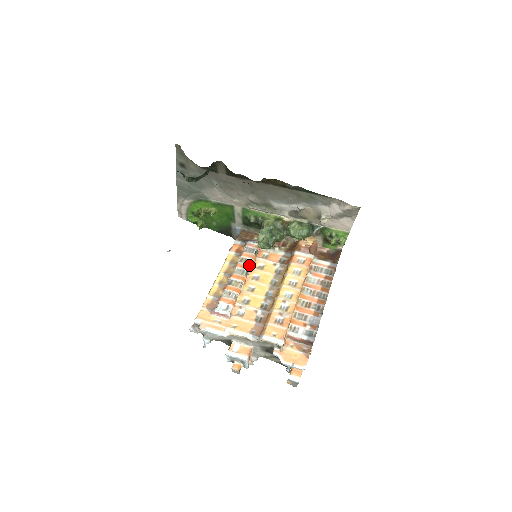
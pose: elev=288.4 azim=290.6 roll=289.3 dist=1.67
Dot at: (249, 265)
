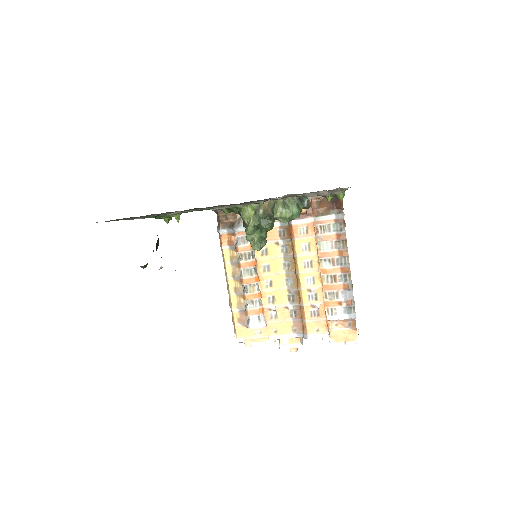
Dot at: (252, 260)
